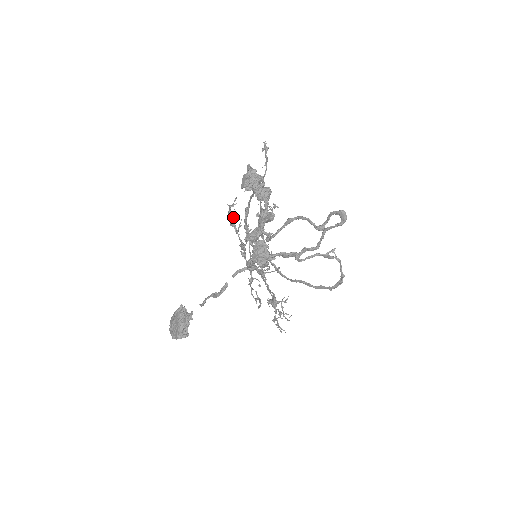
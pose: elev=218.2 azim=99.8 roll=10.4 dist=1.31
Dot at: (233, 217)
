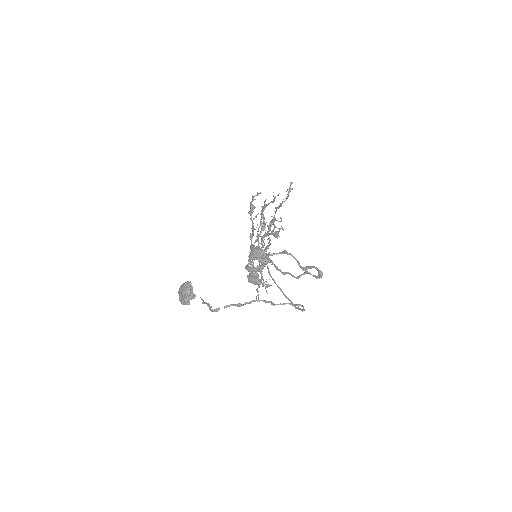
Dot at: (252, 209)
